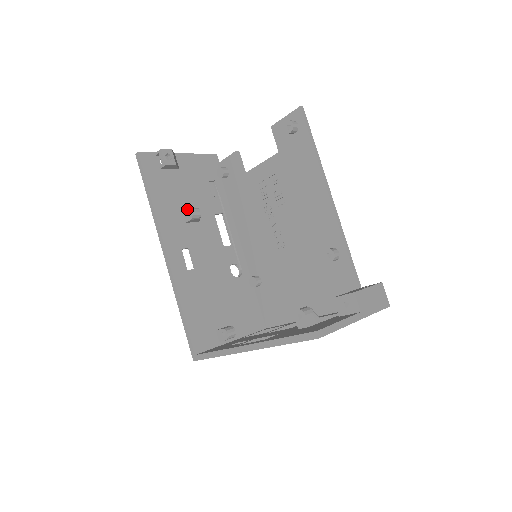
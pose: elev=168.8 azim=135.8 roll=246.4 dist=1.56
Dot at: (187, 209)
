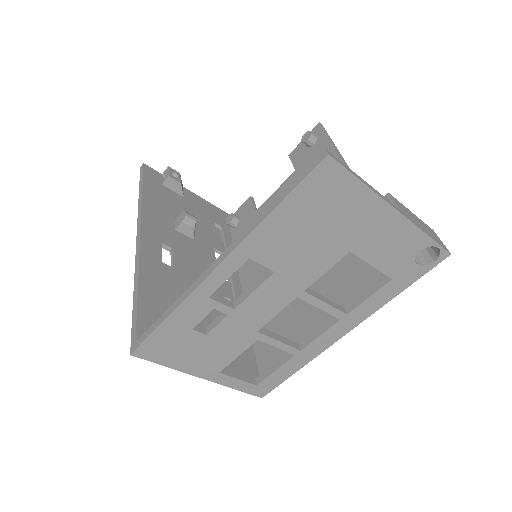
Dot at: (181, 214)
